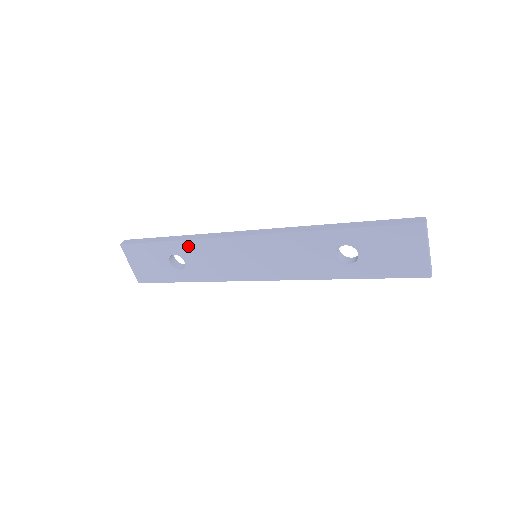
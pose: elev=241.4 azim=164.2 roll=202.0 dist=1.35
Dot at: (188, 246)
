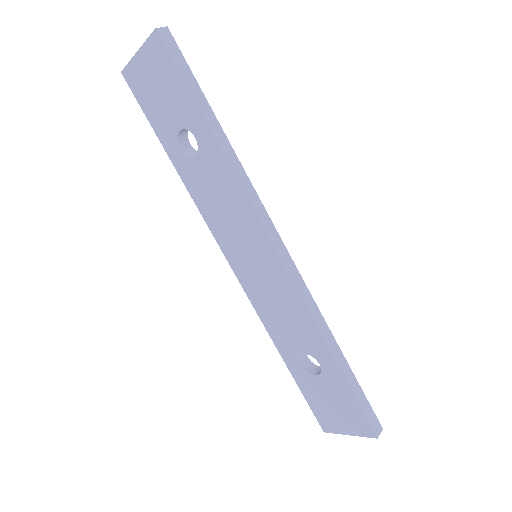
Dot at: (219, 162)
